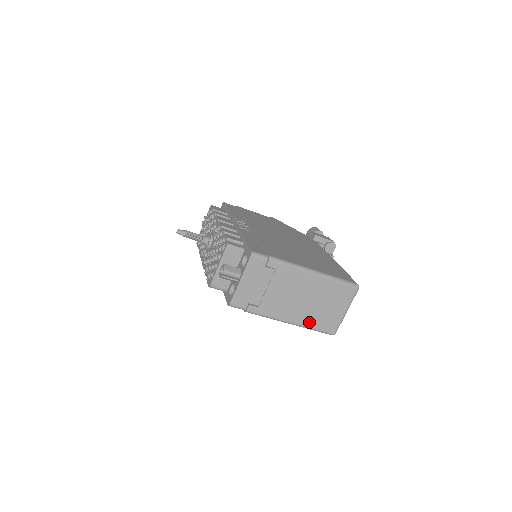
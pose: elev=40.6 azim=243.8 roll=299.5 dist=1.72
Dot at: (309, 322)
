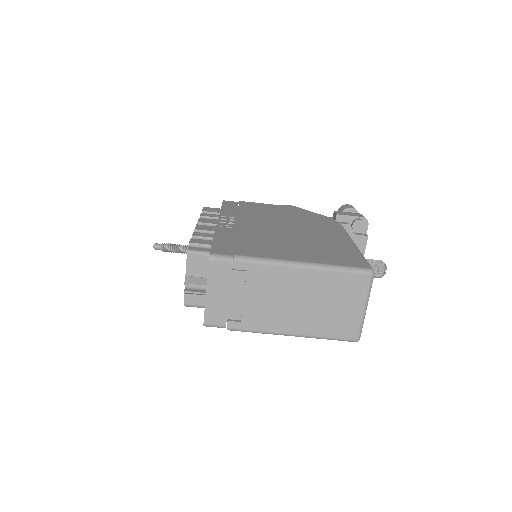
Dot at: (316, 330)
